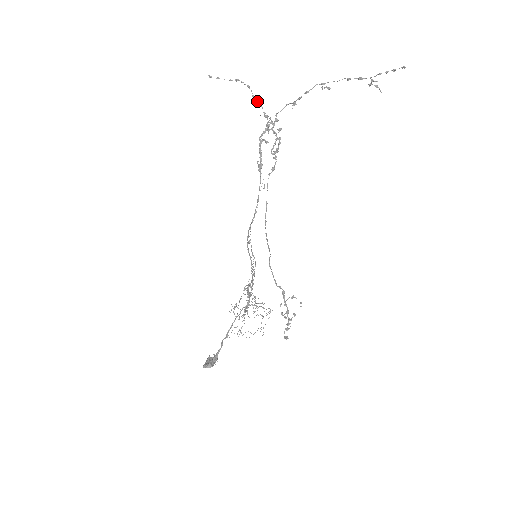
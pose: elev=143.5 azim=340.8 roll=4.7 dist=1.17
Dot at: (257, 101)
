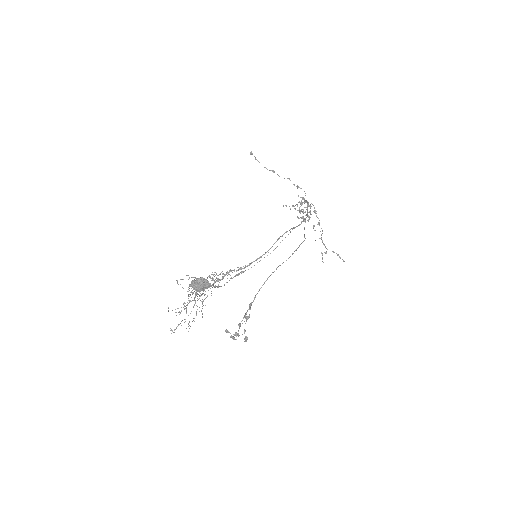
Dot at: occluded
